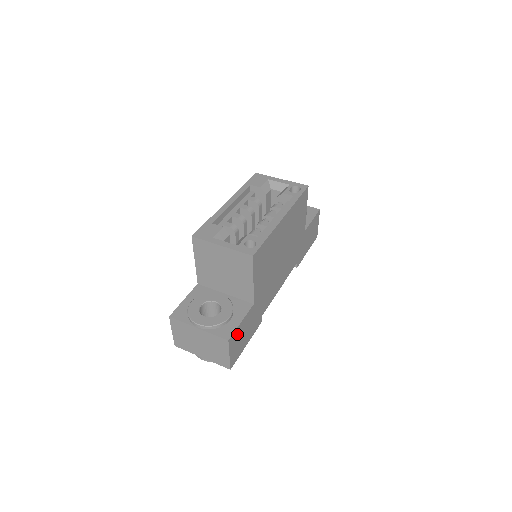
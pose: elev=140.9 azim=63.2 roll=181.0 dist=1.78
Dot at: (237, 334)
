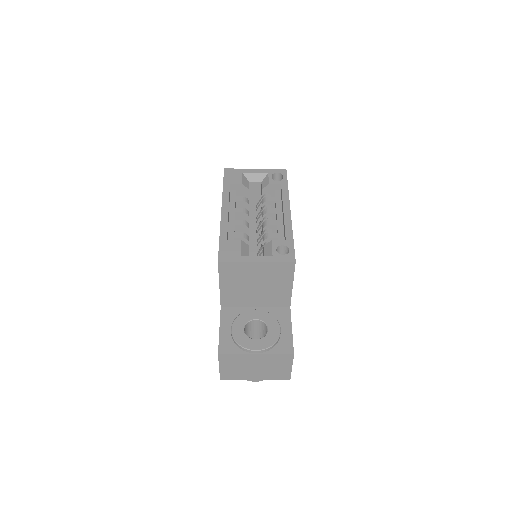
Dot at: occluded
